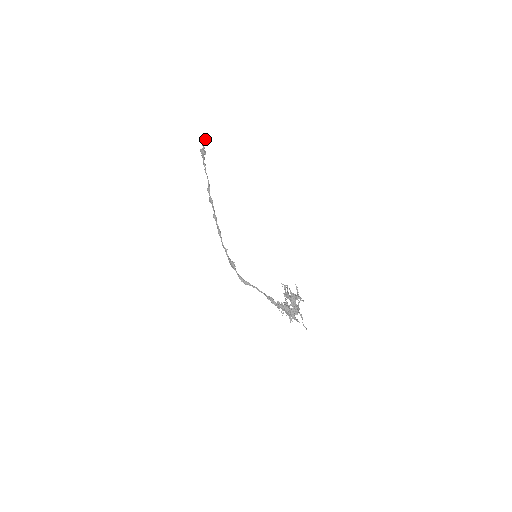
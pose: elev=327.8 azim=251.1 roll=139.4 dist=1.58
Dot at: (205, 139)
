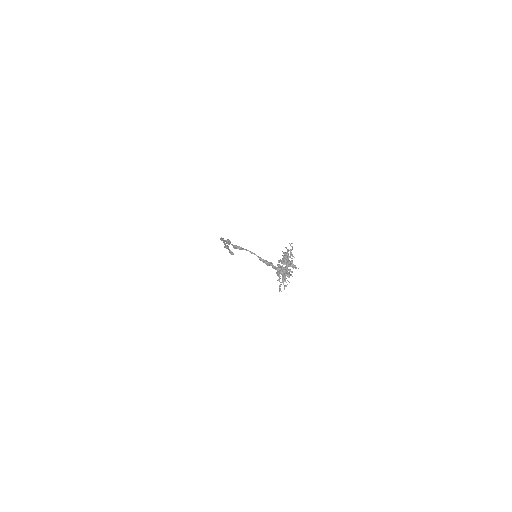
Dot at: occluded
